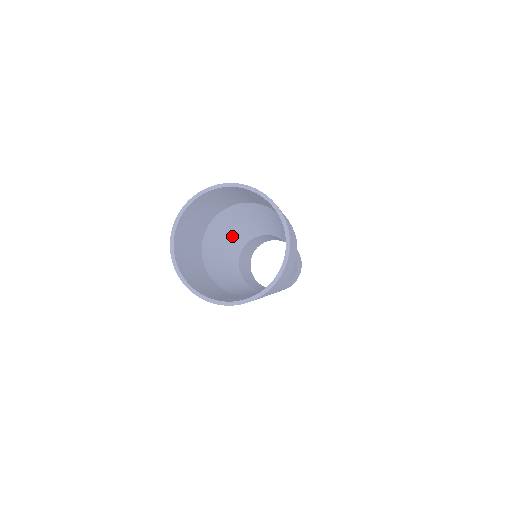
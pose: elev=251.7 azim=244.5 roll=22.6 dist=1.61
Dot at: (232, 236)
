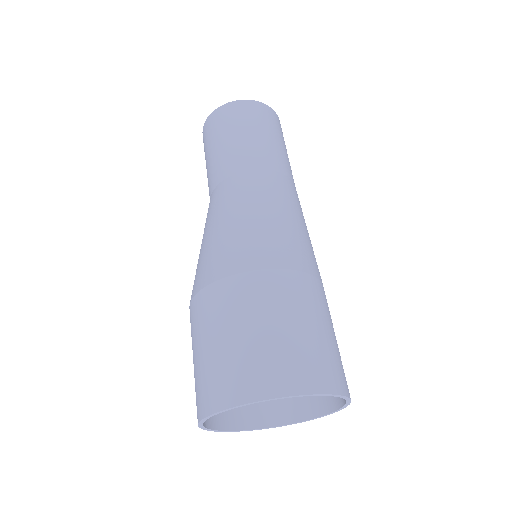
Dot at: occluded
